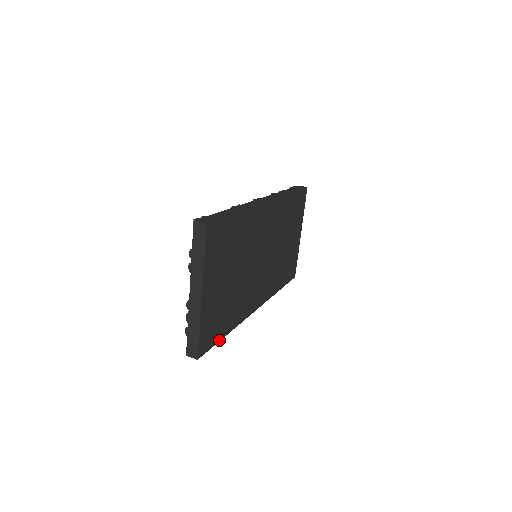
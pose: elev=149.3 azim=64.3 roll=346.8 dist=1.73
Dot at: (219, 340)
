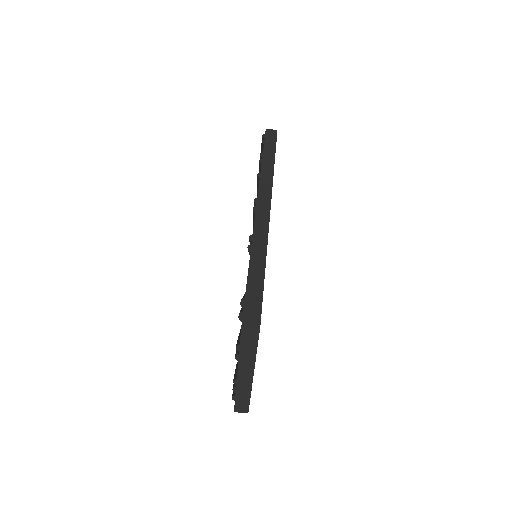
Dot at: occluded
